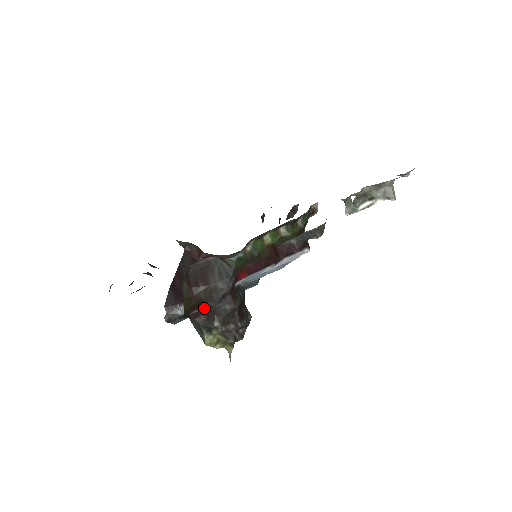
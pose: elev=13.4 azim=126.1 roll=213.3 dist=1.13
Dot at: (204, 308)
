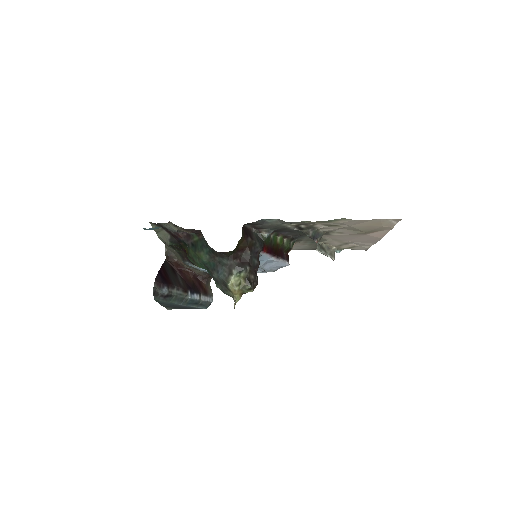
Dot at: (242, 255)
